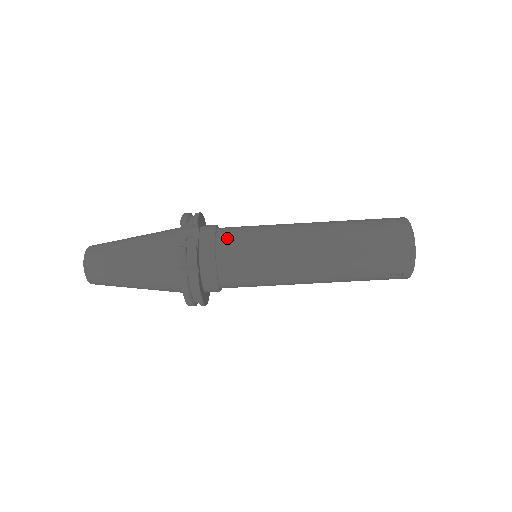
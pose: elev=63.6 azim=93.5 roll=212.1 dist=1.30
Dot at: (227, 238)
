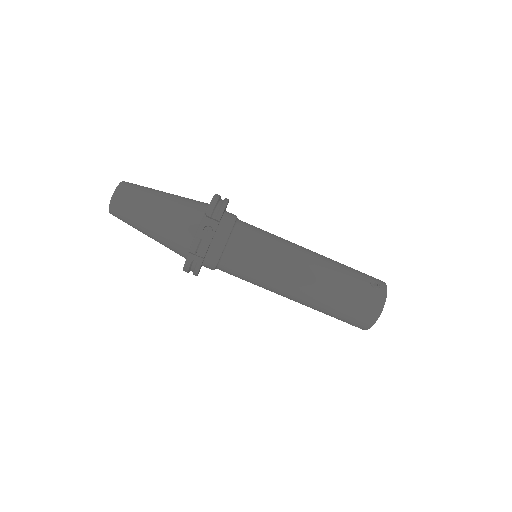
Dot at: (239, 241)
